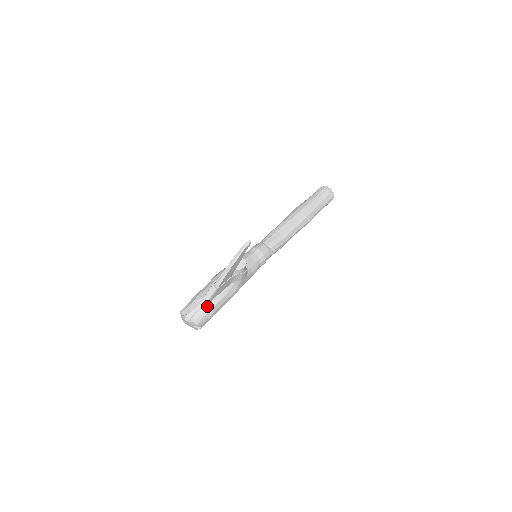
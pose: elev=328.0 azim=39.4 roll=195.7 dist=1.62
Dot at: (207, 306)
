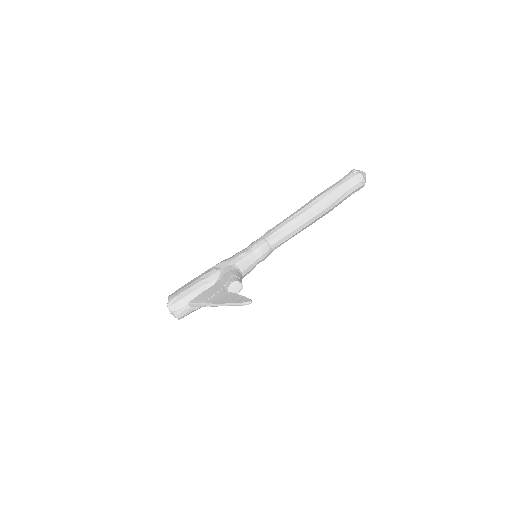
Dot at: (193, 307)
